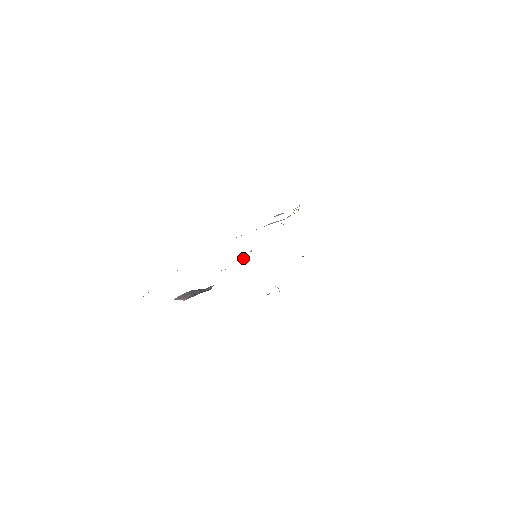
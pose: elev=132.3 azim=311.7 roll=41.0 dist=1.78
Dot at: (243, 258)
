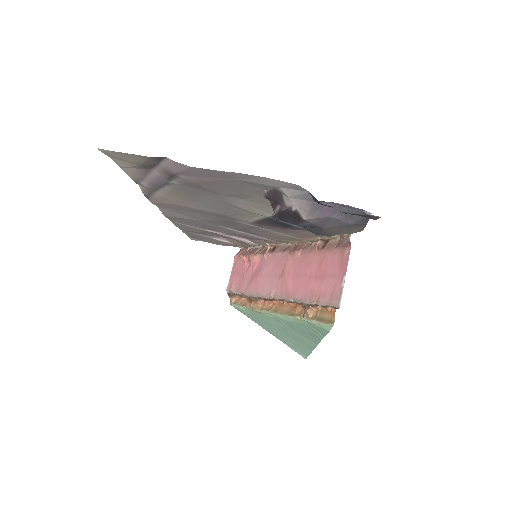
Dot at: occluded
